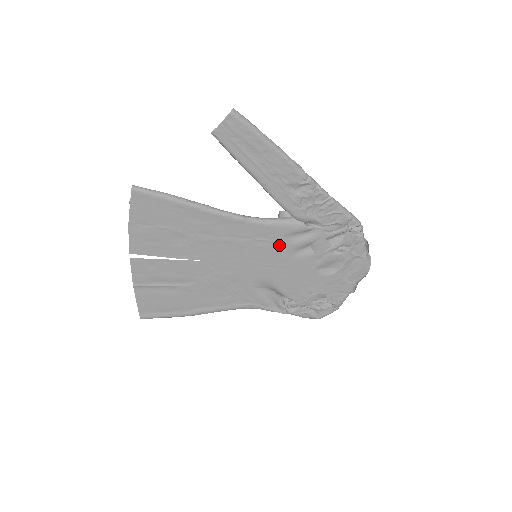
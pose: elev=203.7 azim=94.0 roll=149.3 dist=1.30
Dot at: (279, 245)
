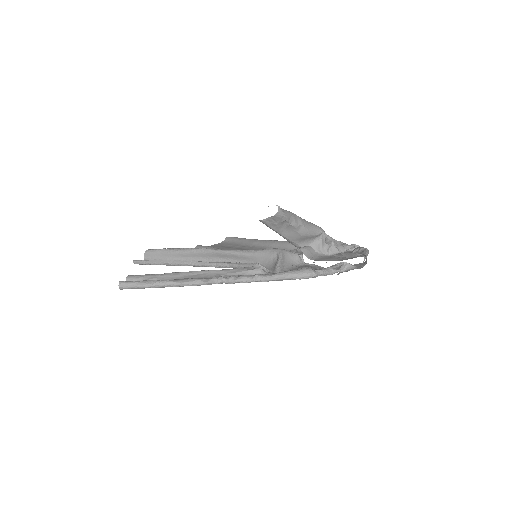
Dot at: occluded
